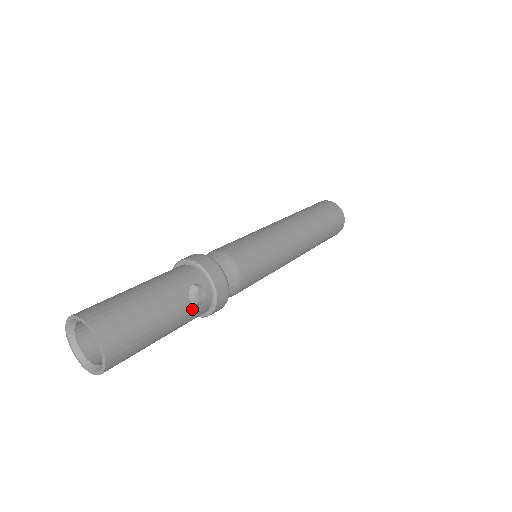
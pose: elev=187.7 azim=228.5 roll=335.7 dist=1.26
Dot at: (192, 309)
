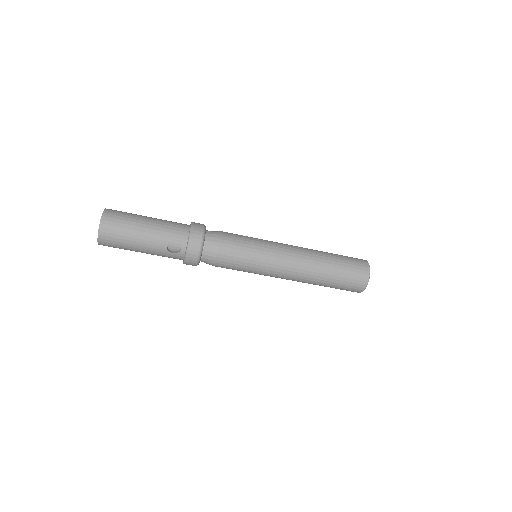
Dot at: (166, 252)
